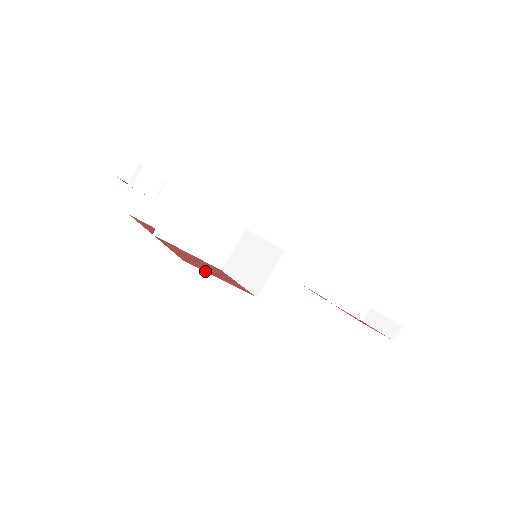
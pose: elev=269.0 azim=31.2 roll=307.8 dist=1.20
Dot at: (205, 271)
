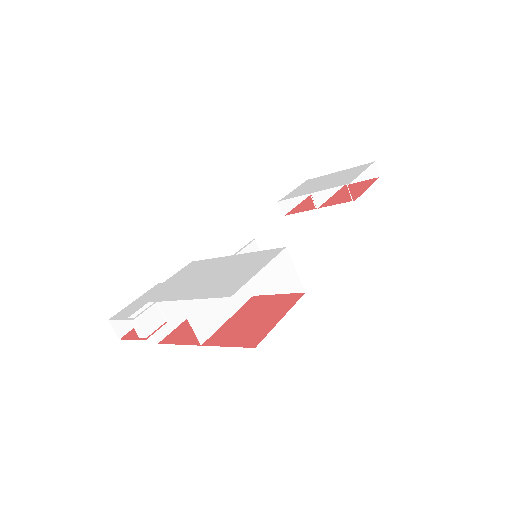
Dot at: (269, 331)
